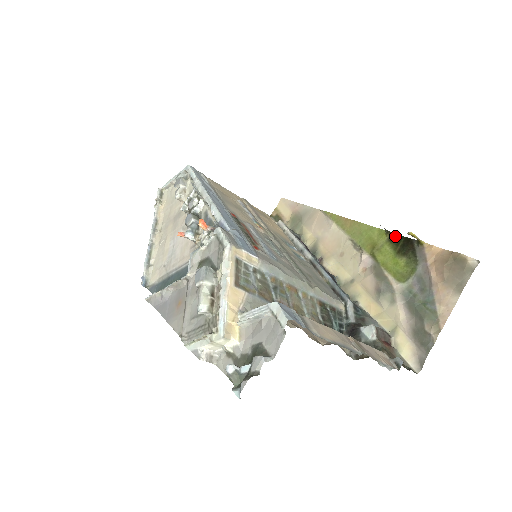
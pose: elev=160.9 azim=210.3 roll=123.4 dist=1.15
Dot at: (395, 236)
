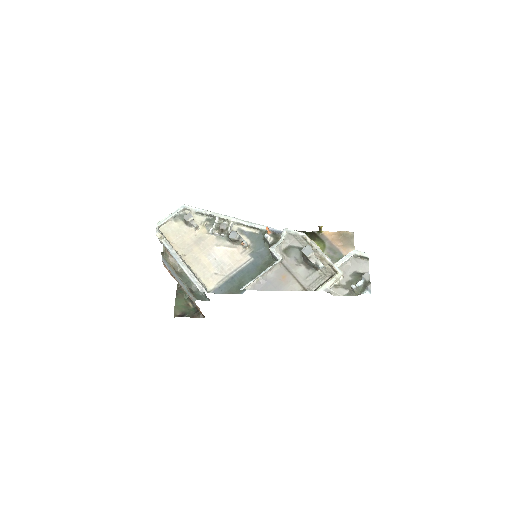
Dot at: occluded
